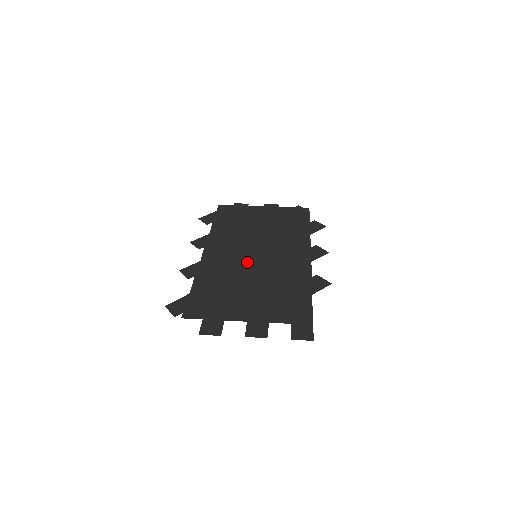
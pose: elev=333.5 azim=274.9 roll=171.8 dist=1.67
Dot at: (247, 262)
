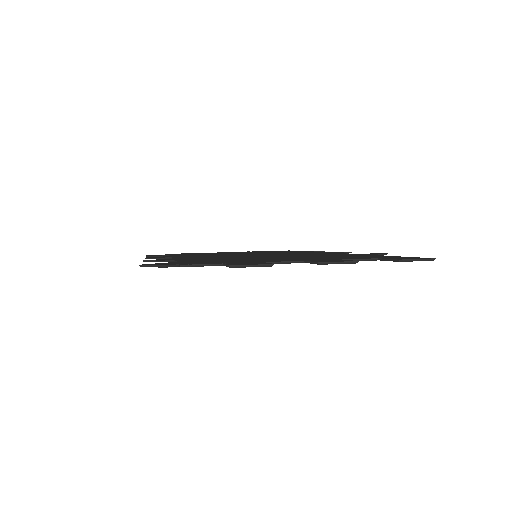
Dot at: occluded
